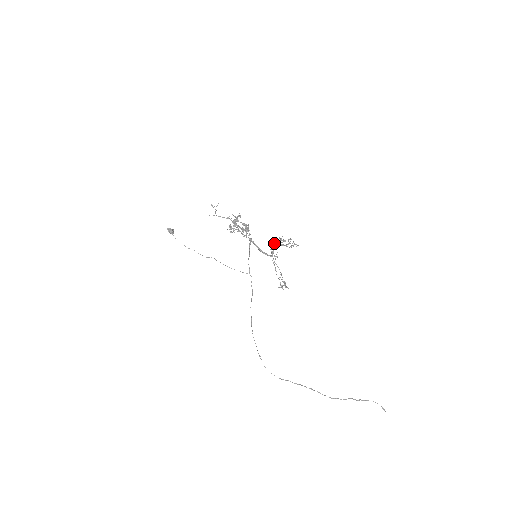
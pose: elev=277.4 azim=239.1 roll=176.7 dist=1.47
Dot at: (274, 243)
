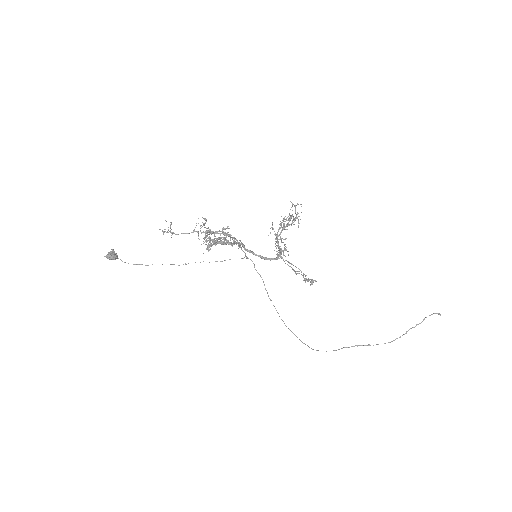
Dot at: (276, 236)
